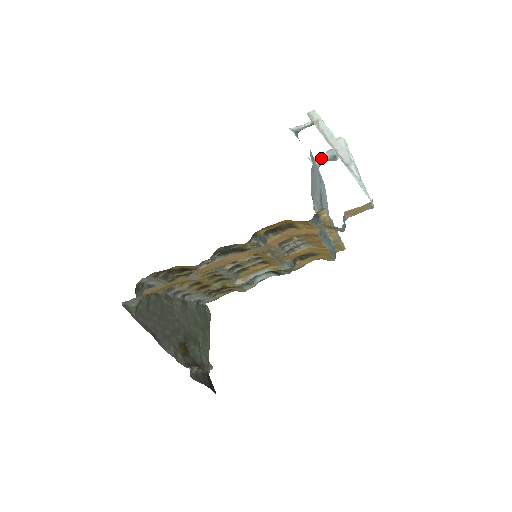
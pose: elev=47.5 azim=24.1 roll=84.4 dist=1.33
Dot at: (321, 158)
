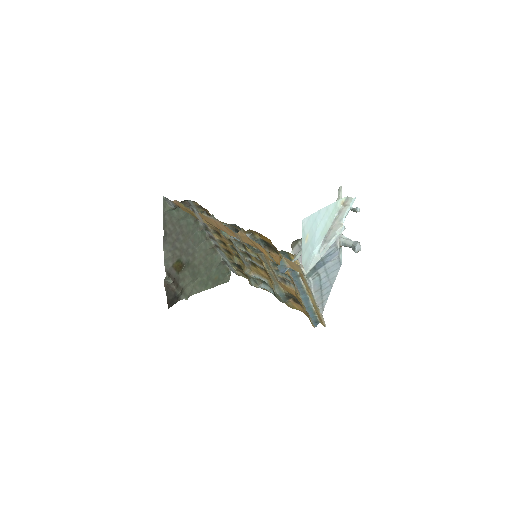
Dot at: (347, 241)
